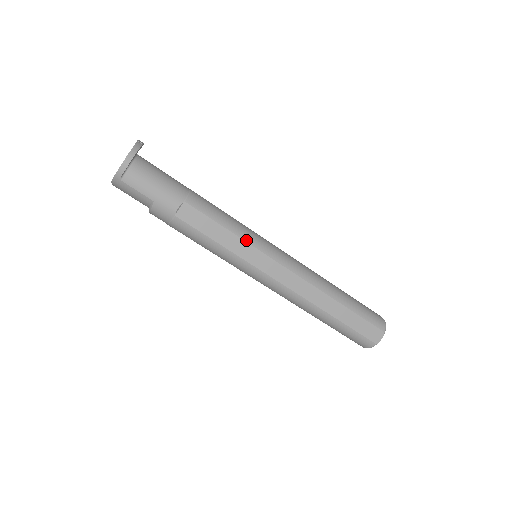
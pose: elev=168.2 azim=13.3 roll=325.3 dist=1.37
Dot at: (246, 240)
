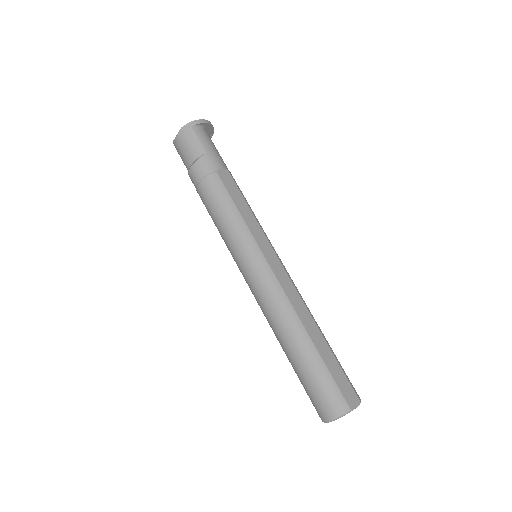
Dot at: (260, 226)
